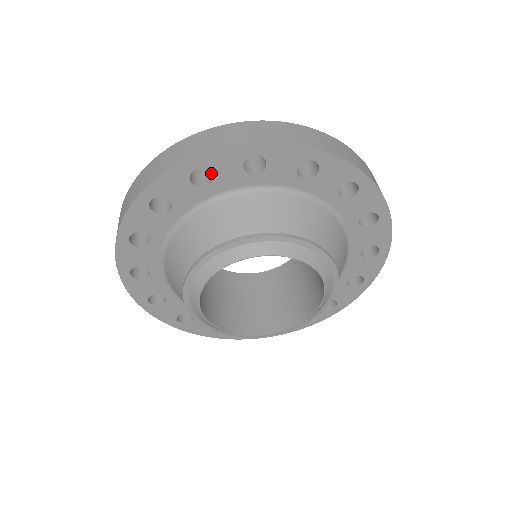
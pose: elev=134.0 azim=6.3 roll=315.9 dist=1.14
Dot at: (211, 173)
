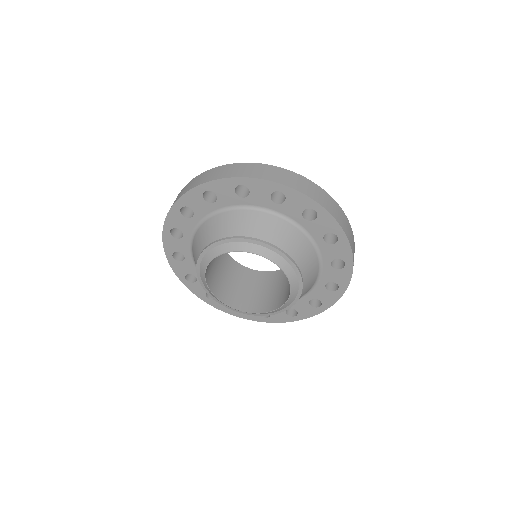
Dot at: occluded
